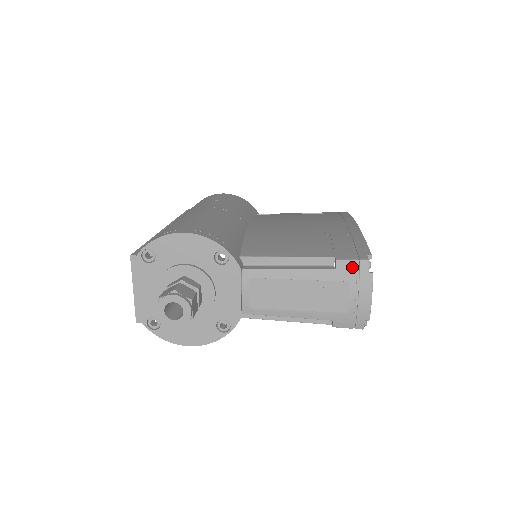
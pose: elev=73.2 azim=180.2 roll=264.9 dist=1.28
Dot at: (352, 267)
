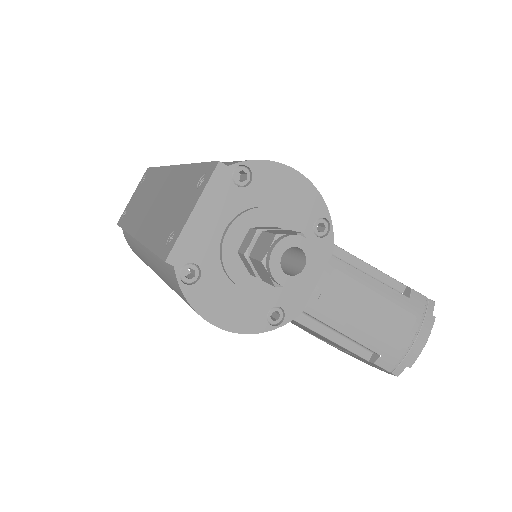
Dot at: (422, 303)
